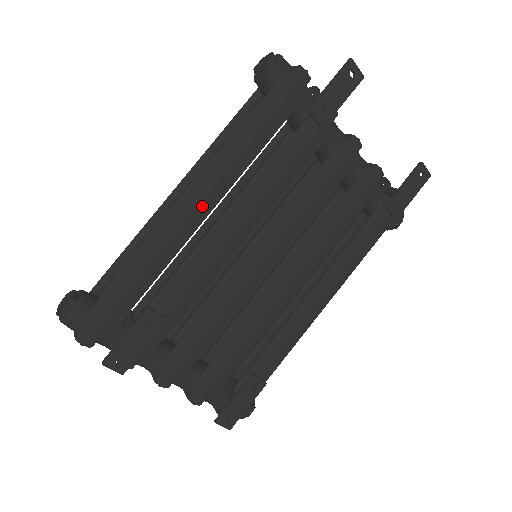
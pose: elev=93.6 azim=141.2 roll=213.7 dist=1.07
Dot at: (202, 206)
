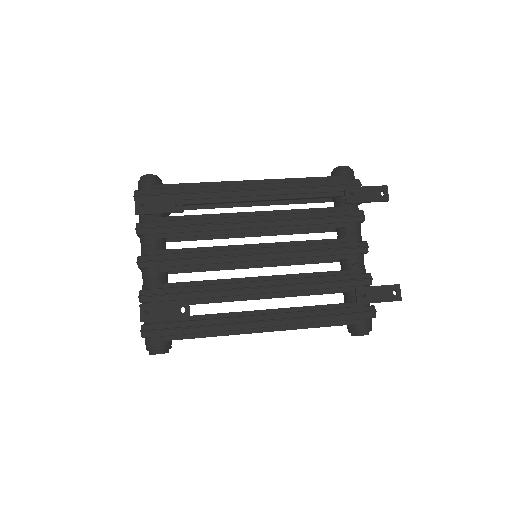
Dot at: (253, 192)
